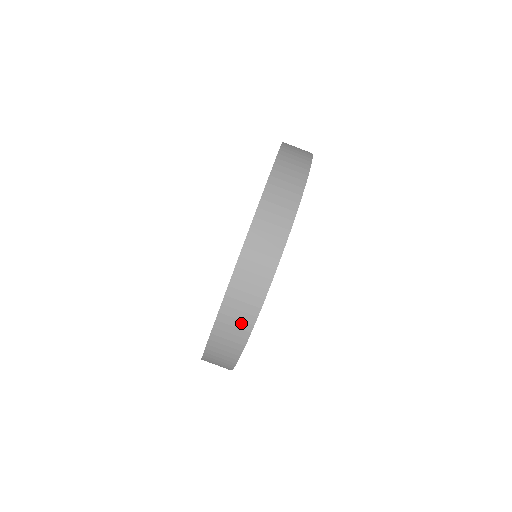
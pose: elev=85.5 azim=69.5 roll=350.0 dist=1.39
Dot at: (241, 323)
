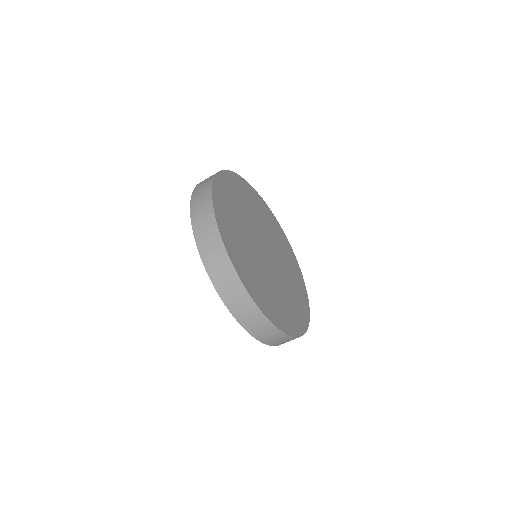
Dot at: occluded
